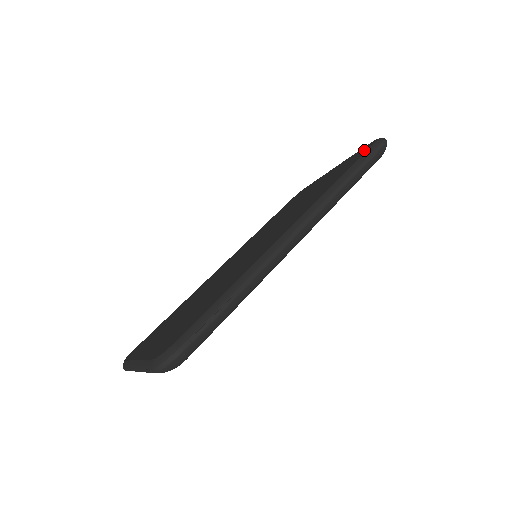
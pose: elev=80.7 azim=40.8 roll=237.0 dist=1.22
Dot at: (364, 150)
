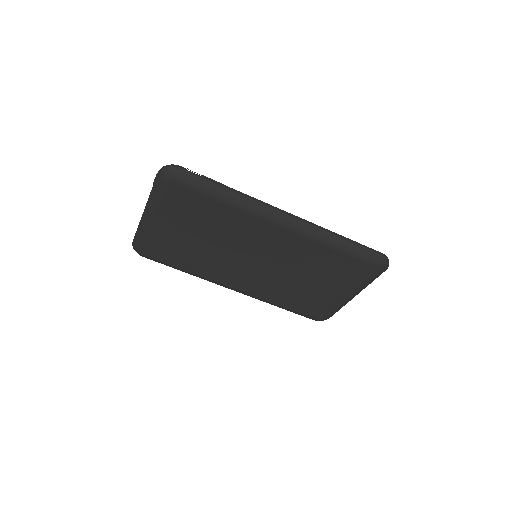
Dot at: occluded
